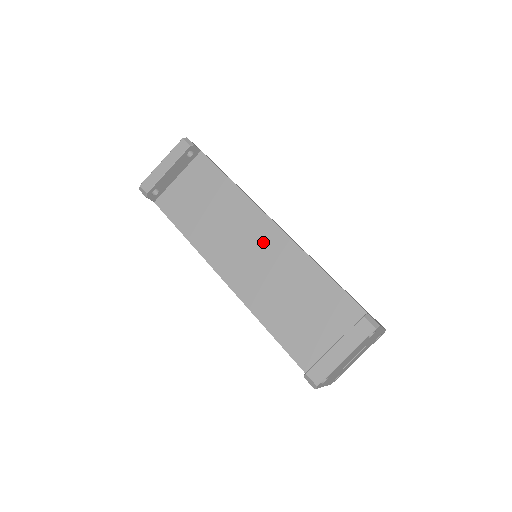
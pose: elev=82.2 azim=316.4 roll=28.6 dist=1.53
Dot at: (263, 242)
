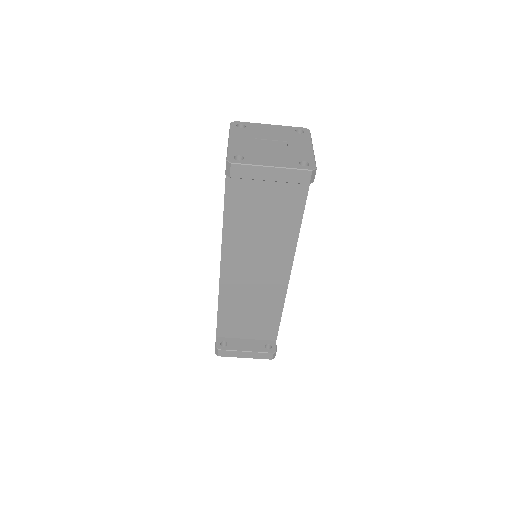
Dot at: (271, 273)
